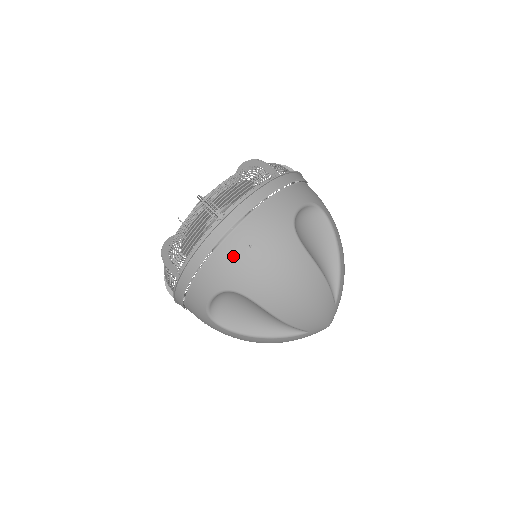
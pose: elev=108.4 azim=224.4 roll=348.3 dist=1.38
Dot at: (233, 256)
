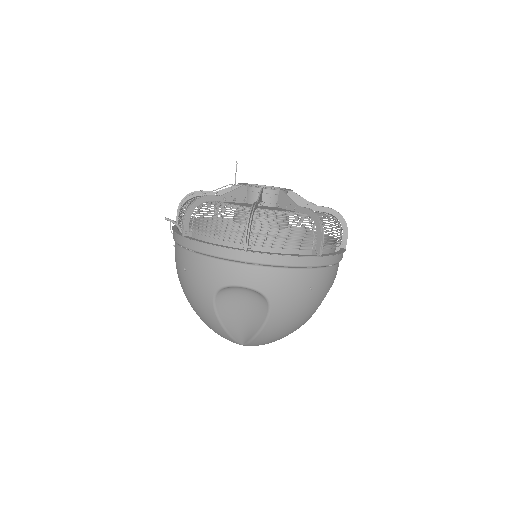
Dot at: (298, 284)
